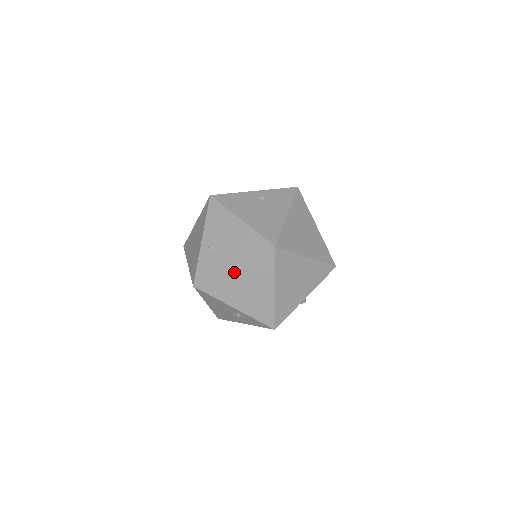
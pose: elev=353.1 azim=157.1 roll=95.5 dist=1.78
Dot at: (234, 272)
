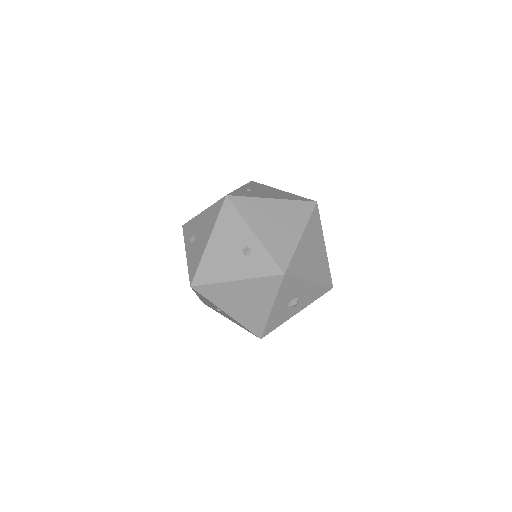
Dot at: (272, 203)
